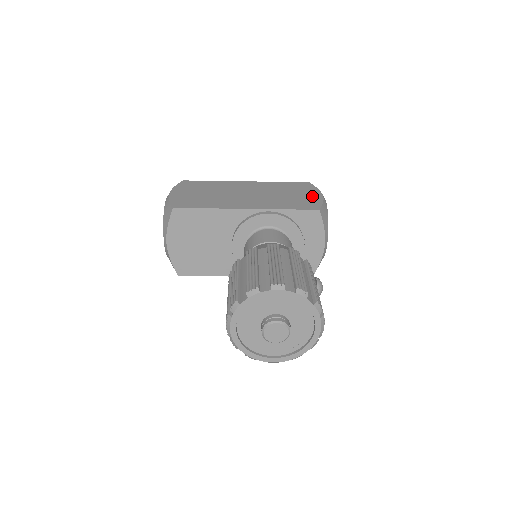
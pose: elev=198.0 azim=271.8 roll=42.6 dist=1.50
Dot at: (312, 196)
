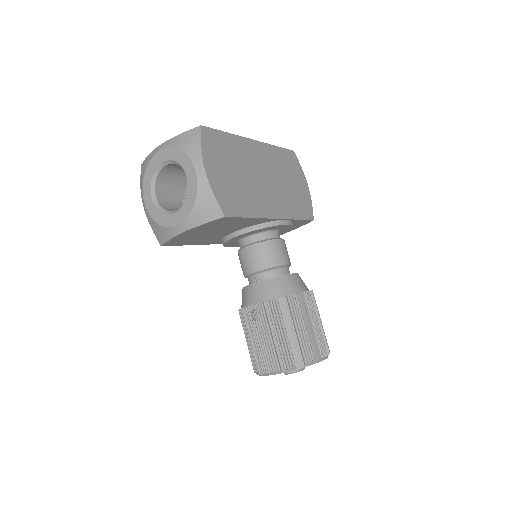
Dot at: (304, 188)
